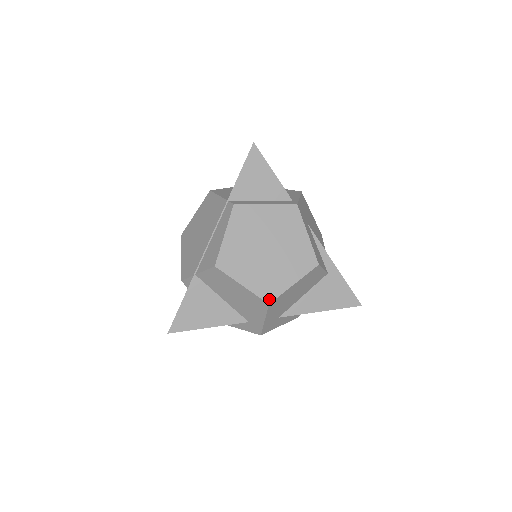
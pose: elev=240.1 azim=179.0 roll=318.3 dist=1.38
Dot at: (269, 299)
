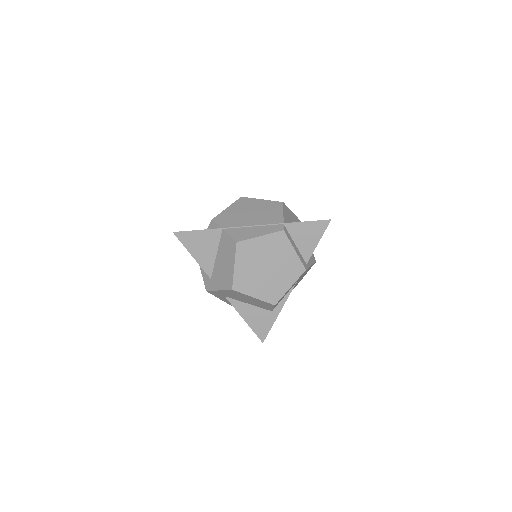
Dot at: (235, 288)
